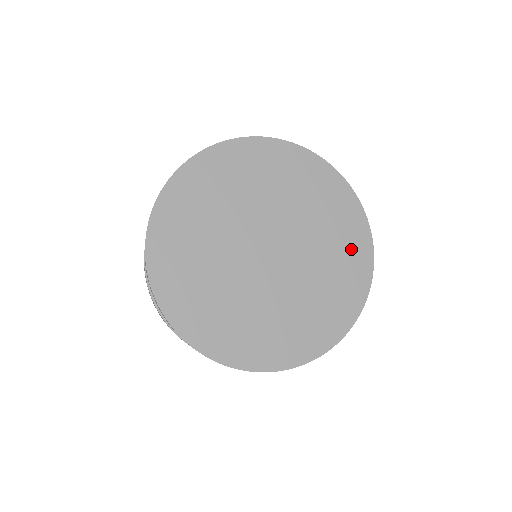
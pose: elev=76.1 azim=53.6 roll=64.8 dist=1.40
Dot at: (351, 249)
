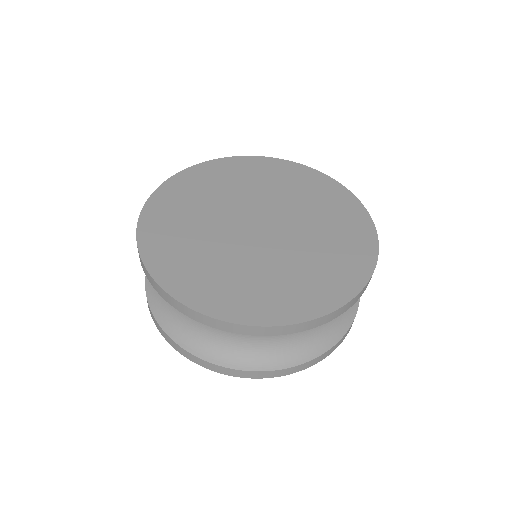
Dot at: (342, 268)
